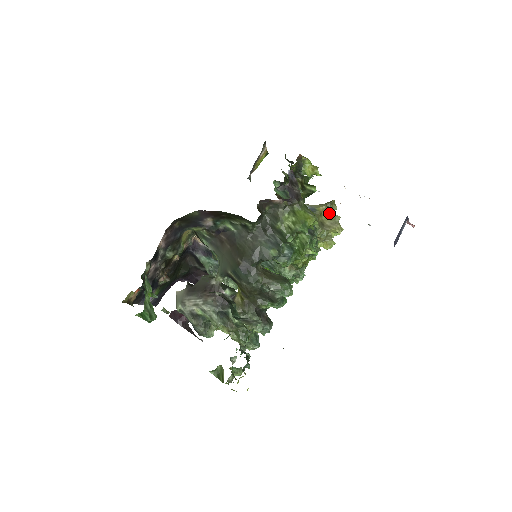
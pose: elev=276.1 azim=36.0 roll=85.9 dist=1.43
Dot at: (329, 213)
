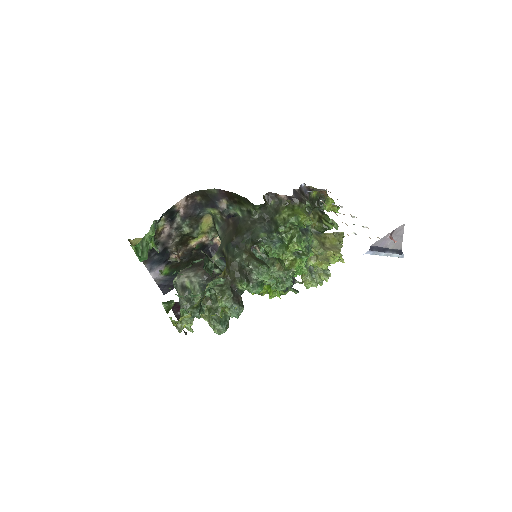
Dot at: (334, 240)
